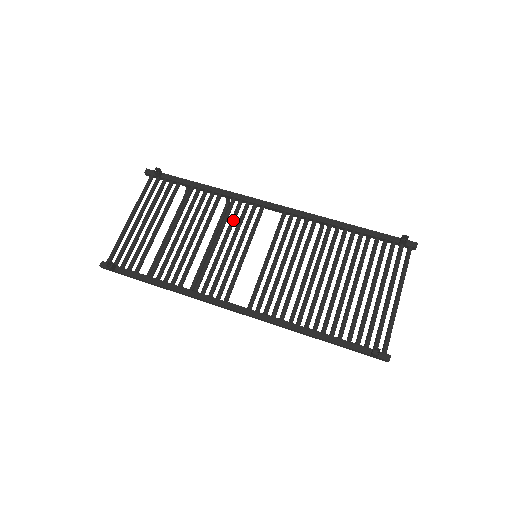
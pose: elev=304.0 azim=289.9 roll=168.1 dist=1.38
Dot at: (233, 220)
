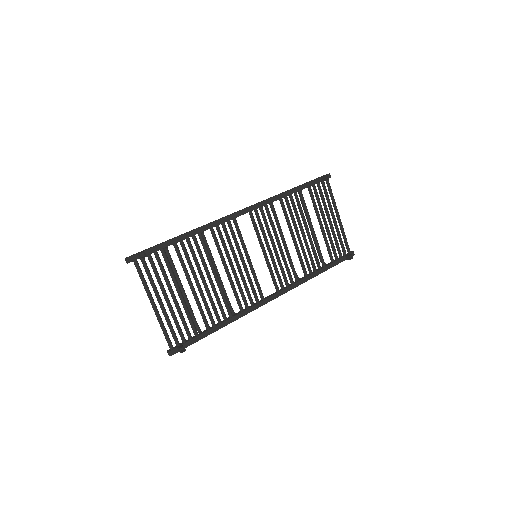
Dot at: (225, 245)
